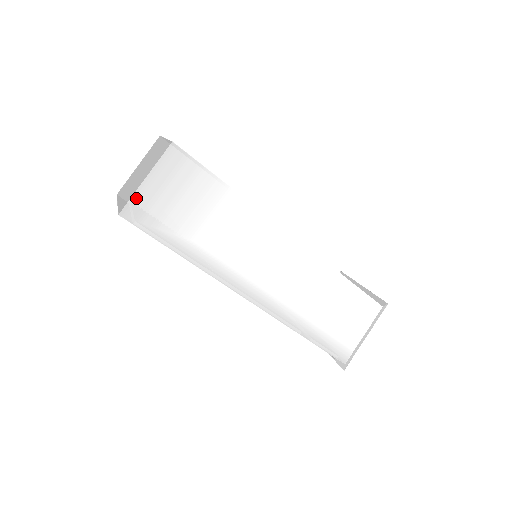
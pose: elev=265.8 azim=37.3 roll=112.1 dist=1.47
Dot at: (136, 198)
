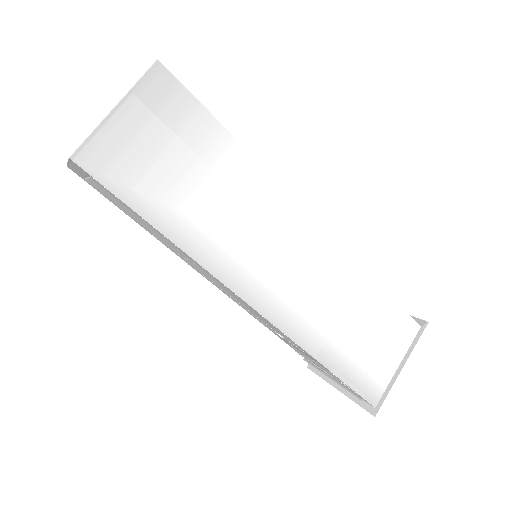
Dot at: (98, 135)
